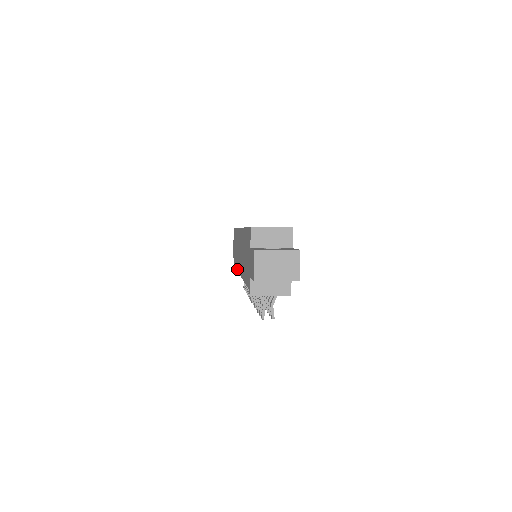
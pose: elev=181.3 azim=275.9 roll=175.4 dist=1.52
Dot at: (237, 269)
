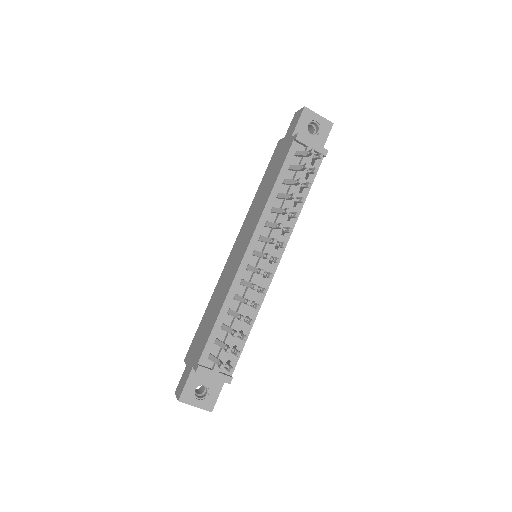
Dot at: (227, 291)
